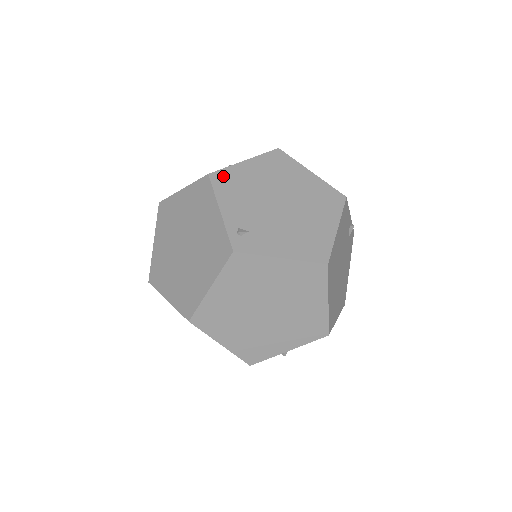
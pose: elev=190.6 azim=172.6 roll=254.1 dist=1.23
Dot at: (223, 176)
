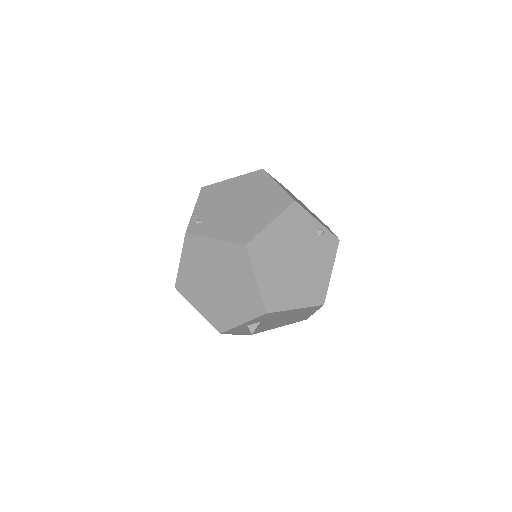
Dot at: (210, 188)
